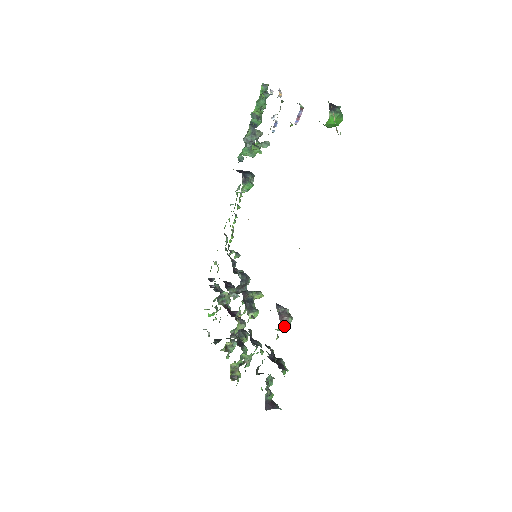
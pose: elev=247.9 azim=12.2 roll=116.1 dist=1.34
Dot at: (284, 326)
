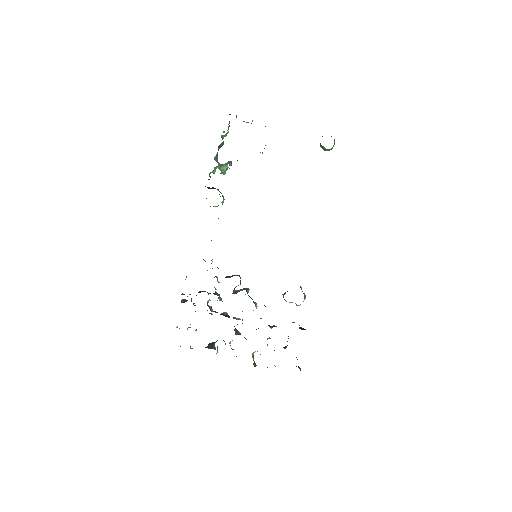
Dot at: occluded
